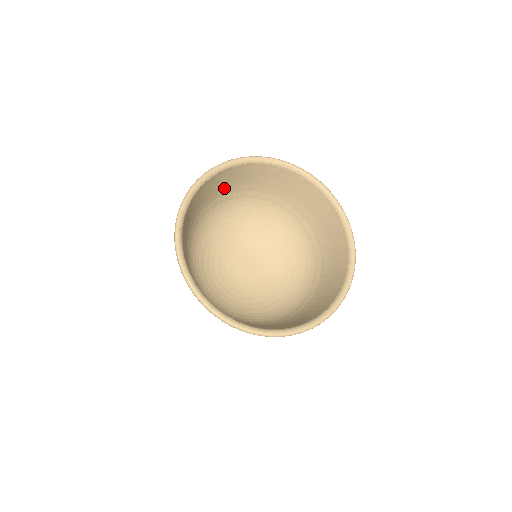
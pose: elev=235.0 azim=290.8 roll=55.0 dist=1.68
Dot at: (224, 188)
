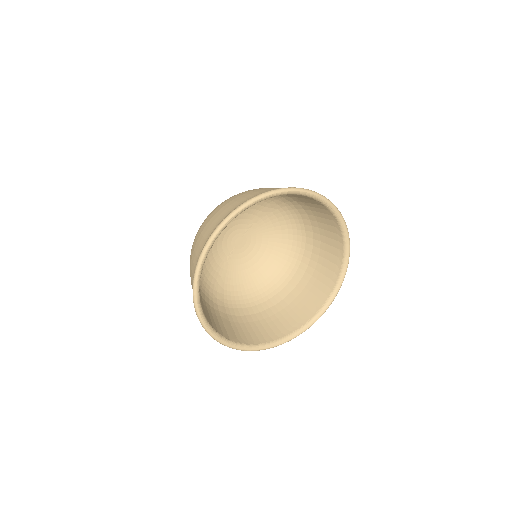
Dot at: occluded
